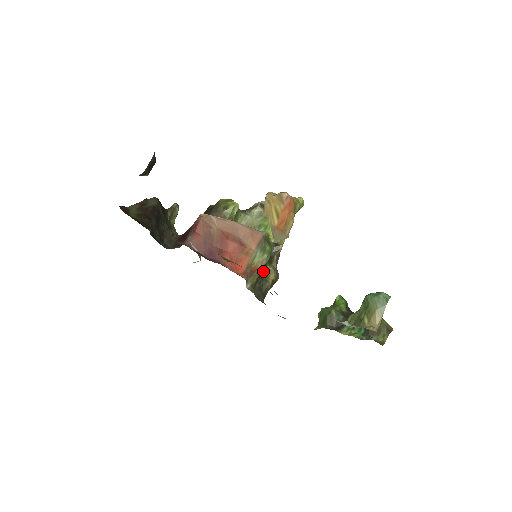
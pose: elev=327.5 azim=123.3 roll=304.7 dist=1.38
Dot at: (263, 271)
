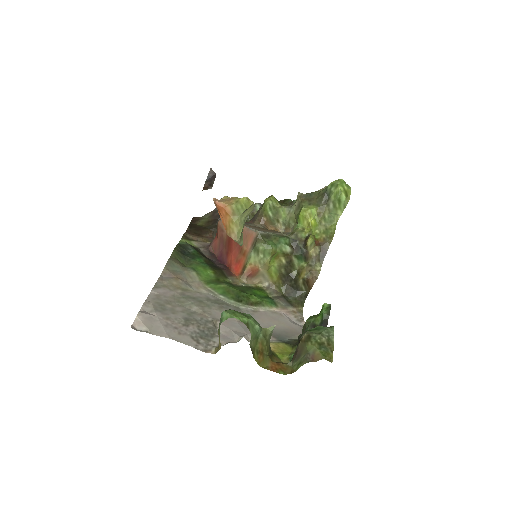
Dot at: (296, 268)
